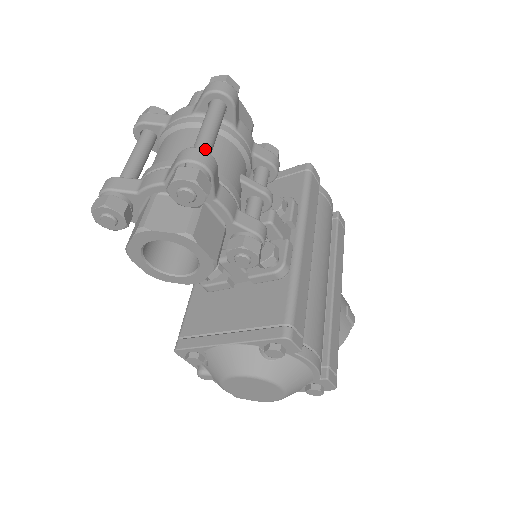
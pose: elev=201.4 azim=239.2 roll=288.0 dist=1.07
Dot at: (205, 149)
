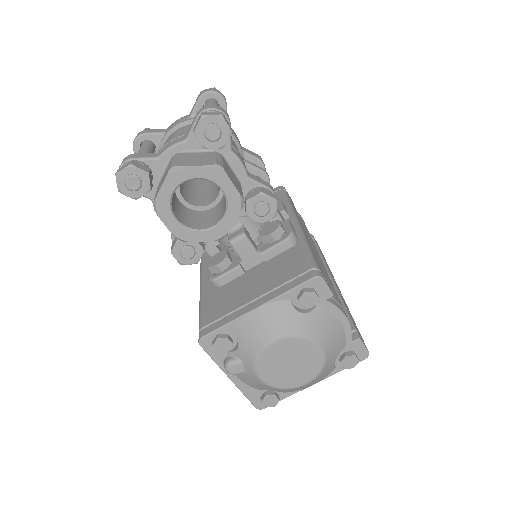
Dot at: occluded
